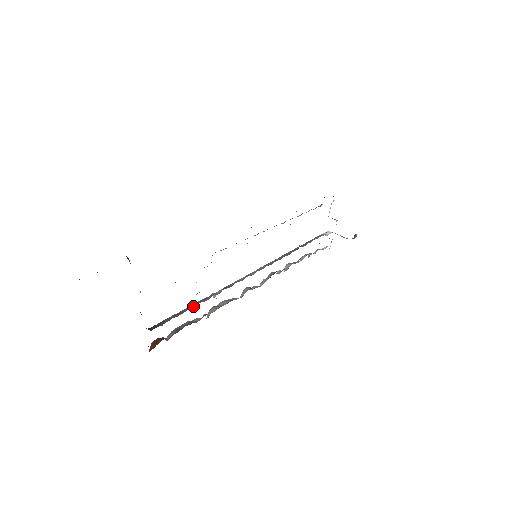
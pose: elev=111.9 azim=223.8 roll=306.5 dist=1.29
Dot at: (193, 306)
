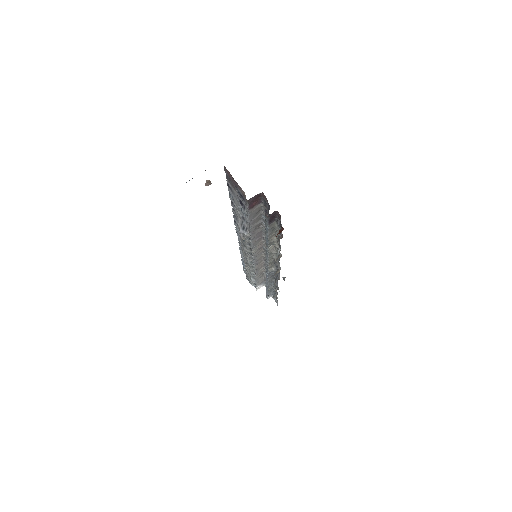
Dot at: occluded
